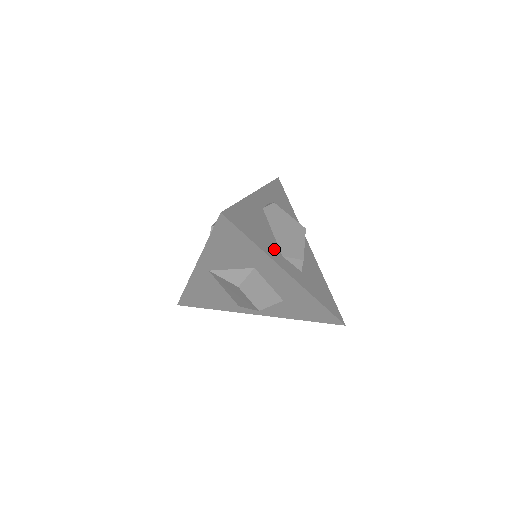
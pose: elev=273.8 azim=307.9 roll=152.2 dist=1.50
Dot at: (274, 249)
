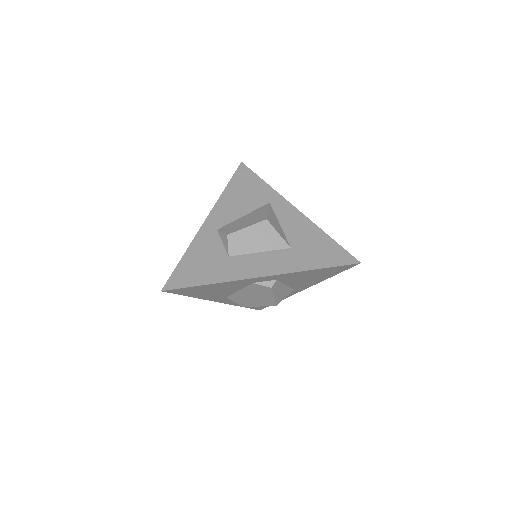
Dot at: (219, 296)
